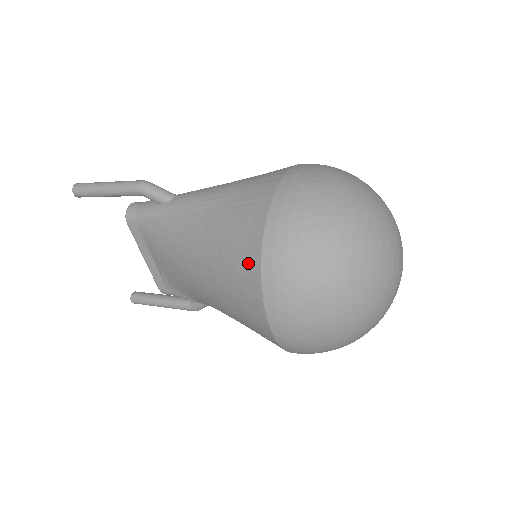
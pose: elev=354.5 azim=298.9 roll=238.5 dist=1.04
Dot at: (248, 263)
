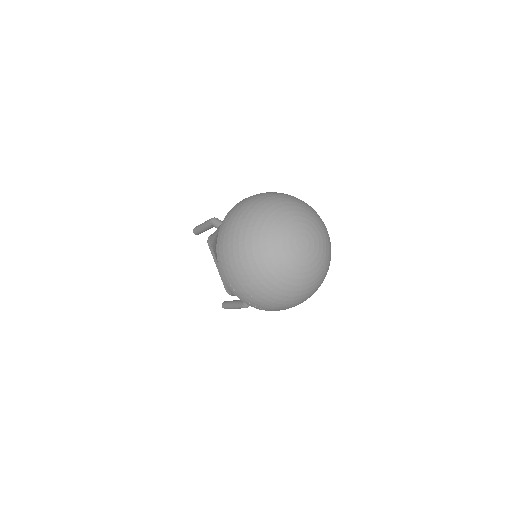
Dot at: occluded
